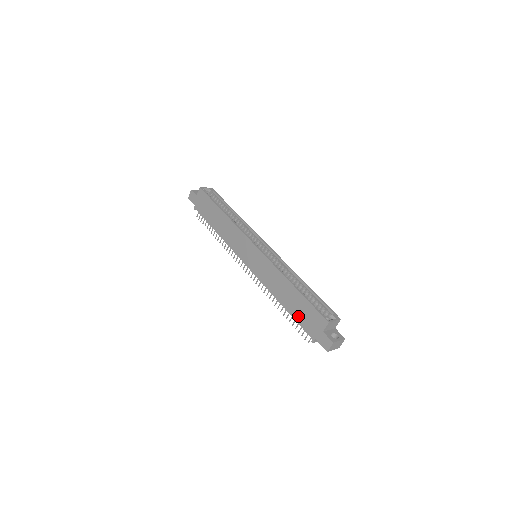
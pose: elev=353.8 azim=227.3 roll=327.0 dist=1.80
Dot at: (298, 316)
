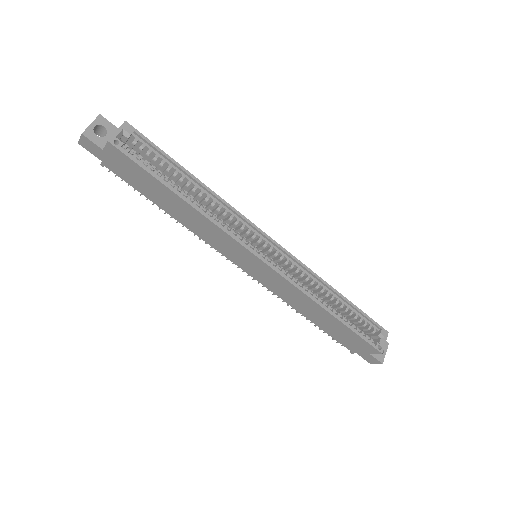
Dot at: (334, 334)
